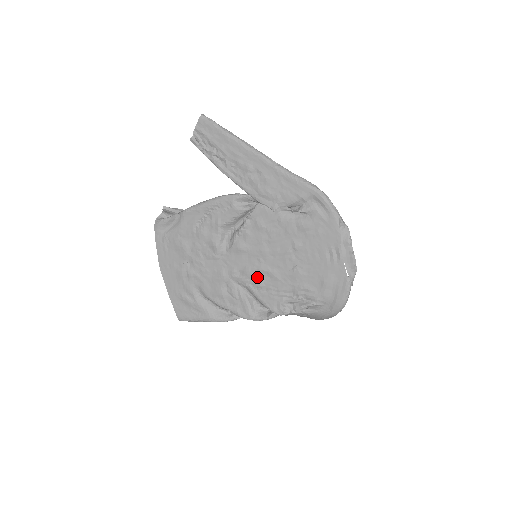
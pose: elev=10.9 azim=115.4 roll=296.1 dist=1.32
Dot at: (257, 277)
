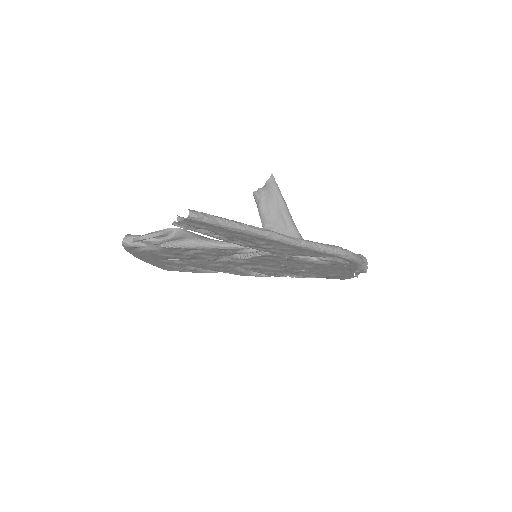
Dot at: (258, 269)
